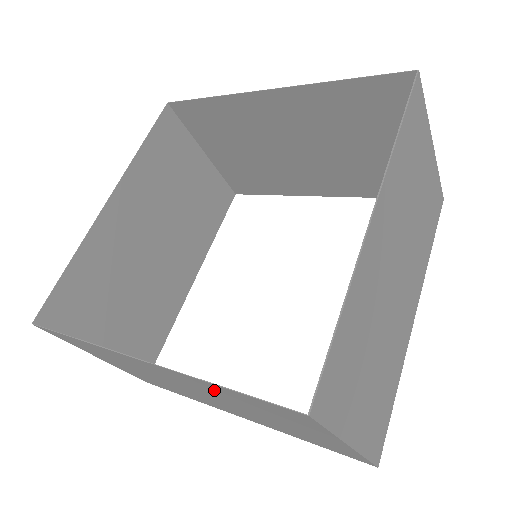
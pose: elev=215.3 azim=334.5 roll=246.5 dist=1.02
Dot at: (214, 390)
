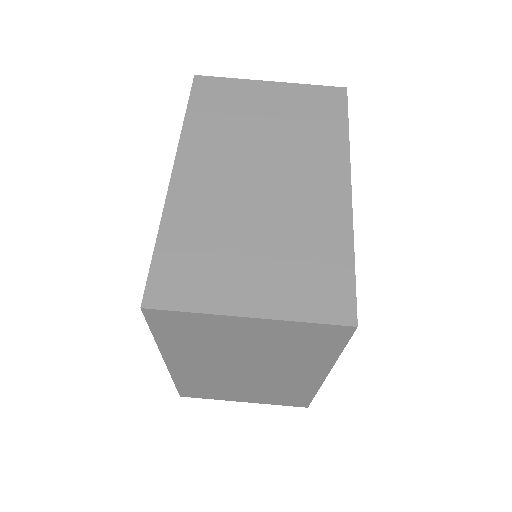
Dot at: (187, 349)
